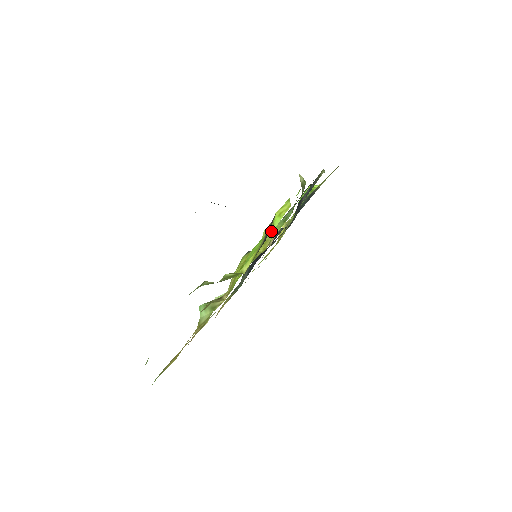
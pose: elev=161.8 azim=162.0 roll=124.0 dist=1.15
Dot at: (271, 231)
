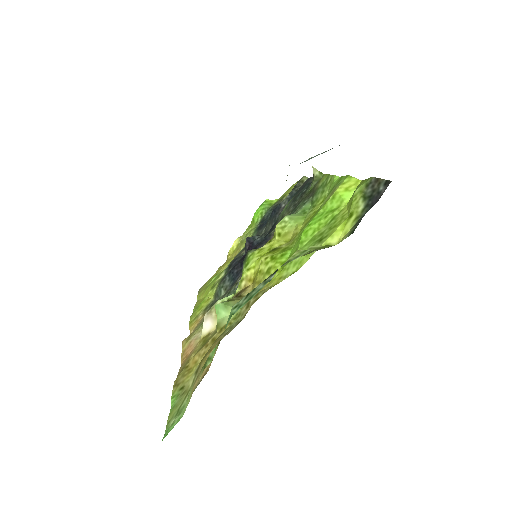
Dot at: (338, 207)
